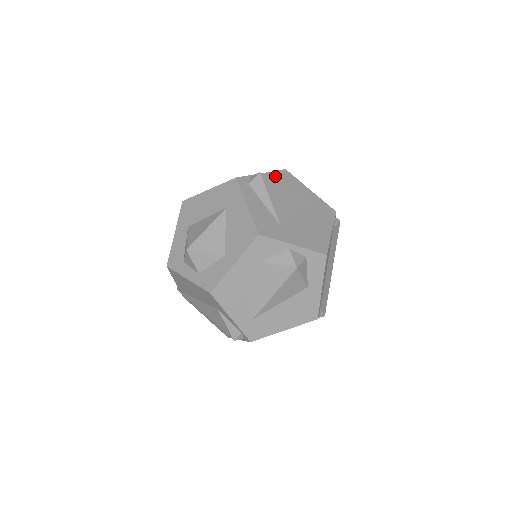
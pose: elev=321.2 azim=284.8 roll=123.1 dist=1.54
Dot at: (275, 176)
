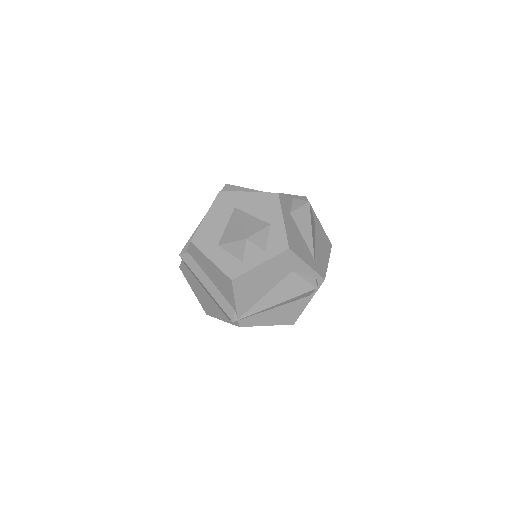
Dot at: occluded
